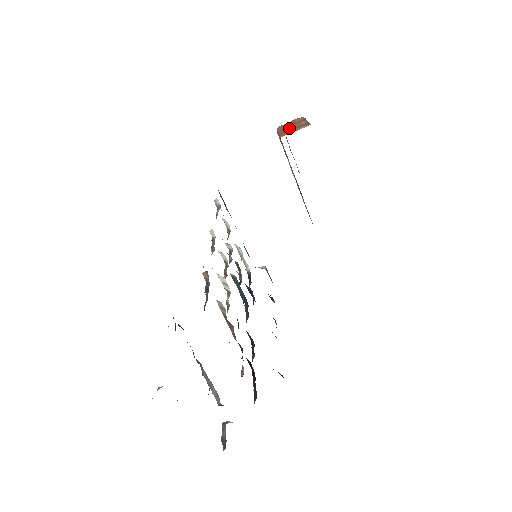
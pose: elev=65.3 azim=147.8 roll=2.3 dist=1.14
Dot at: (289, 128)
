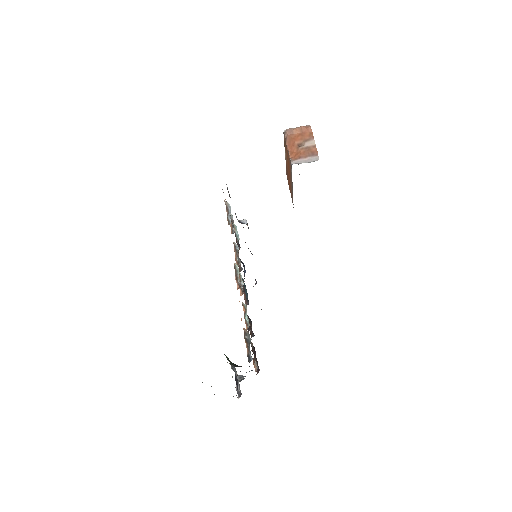
Dot at: (298, 144)
